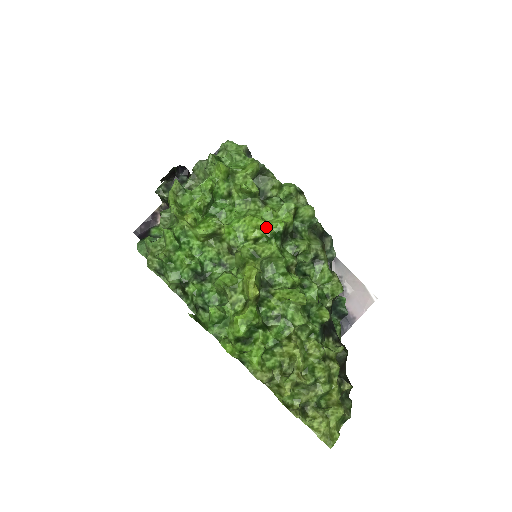
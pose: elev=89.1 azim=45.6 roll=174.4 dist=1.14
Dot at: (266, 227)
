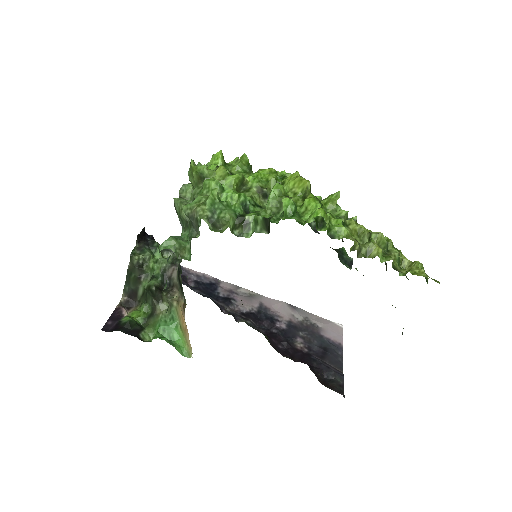
Dot at: (276, 172)
